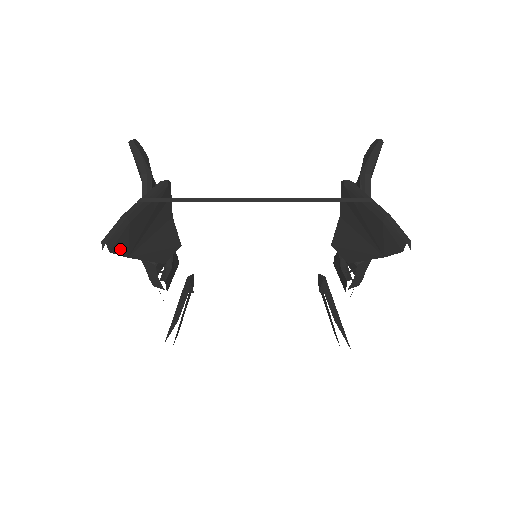
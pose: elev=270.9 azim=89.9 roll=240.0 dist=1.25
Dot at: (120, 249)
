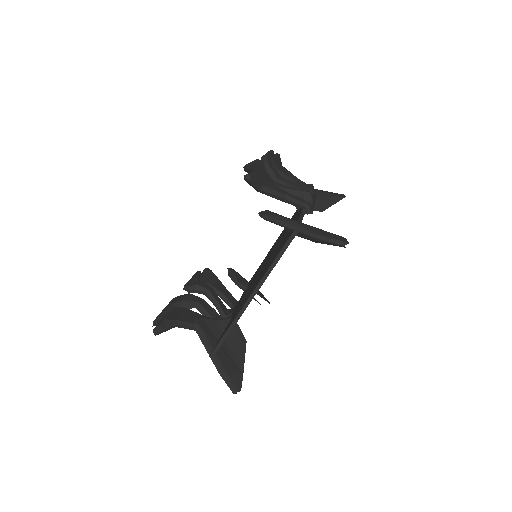
Dot at: (239, 381)
